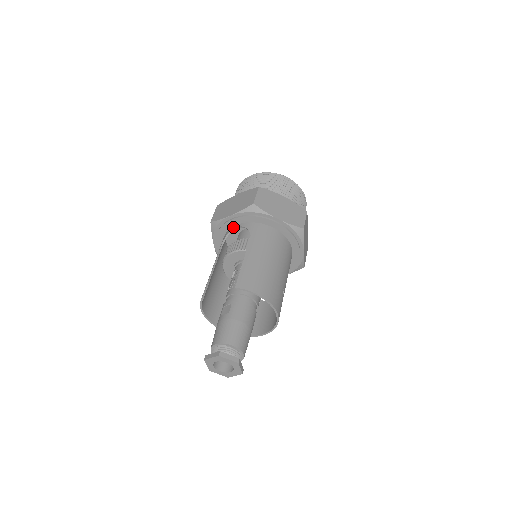
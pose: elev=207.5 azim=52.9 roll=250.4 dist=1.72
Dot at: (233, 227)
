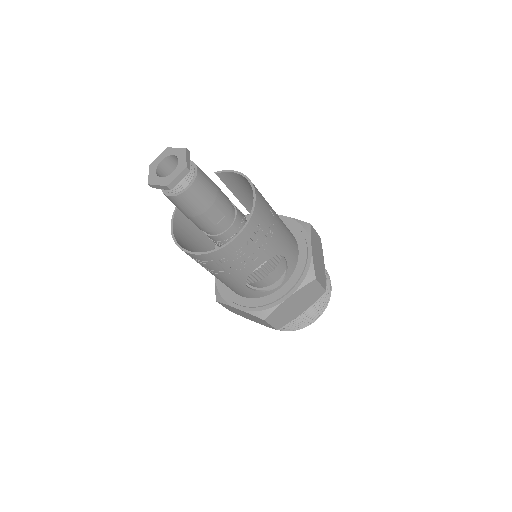
Dot at: occluded
